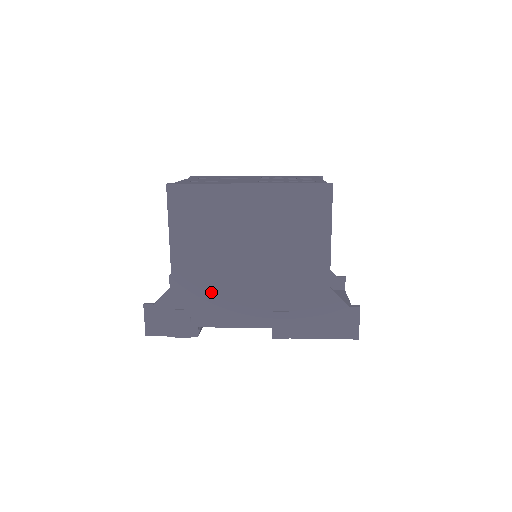
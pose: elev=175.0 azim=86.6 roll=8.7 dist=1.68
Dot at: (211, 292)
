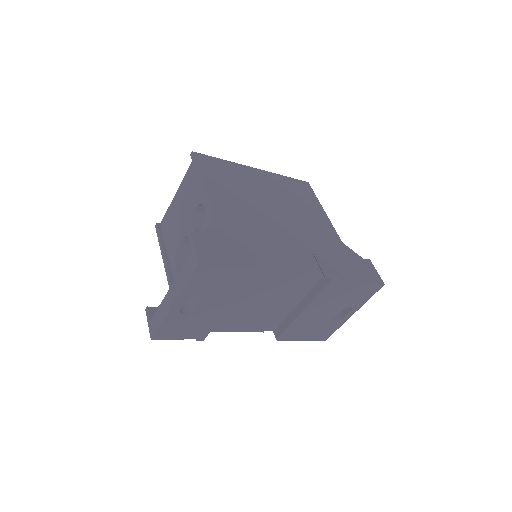
Dot at: (255, 231)
